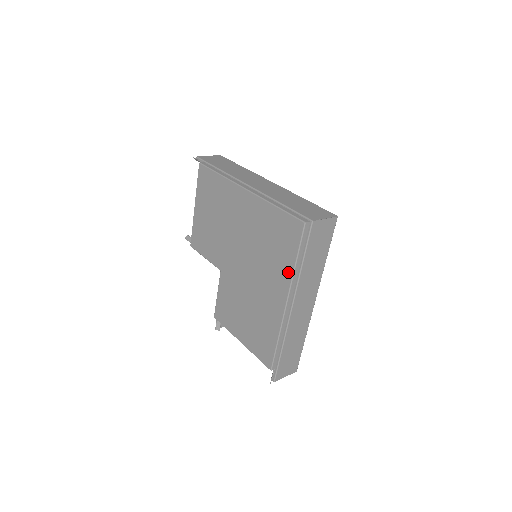
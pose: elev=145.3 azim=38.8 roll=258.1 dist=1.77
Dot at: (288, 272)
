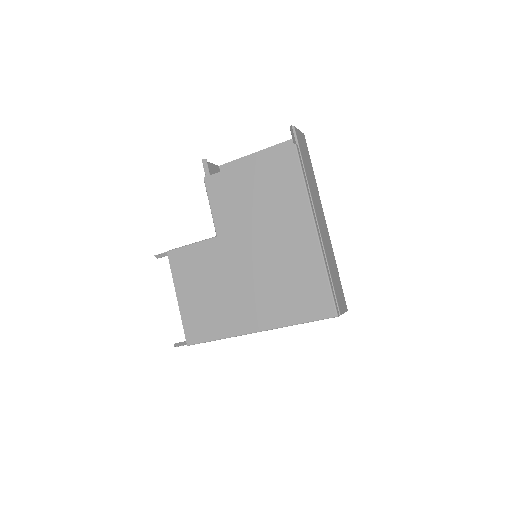
Dot at: (284, 320)
